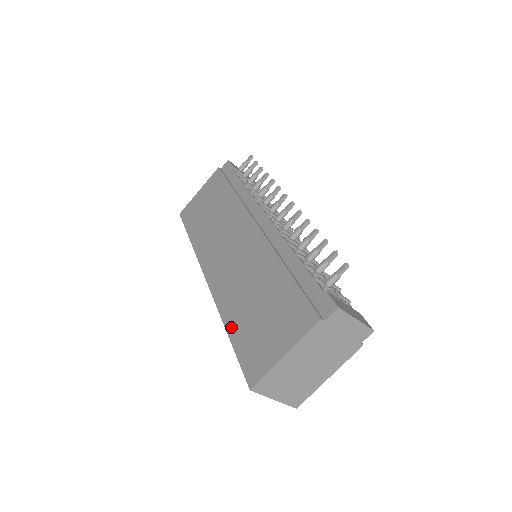
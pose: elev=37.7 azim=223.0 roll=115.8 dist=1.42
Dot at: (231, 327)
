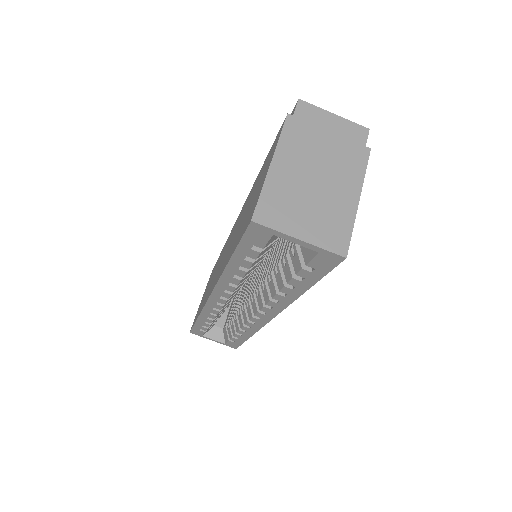
Dot at: (230, 255)
